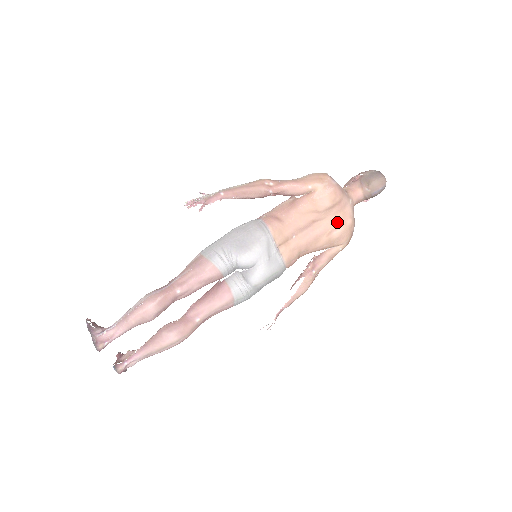
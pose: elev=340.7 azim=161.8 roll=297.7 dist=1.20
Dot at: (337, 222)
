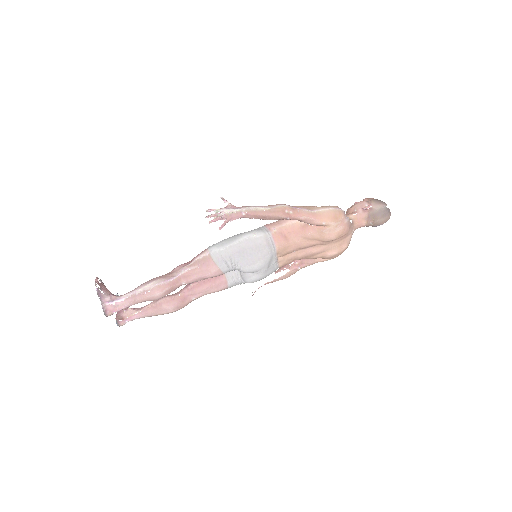
Dot at: (335, 247)
